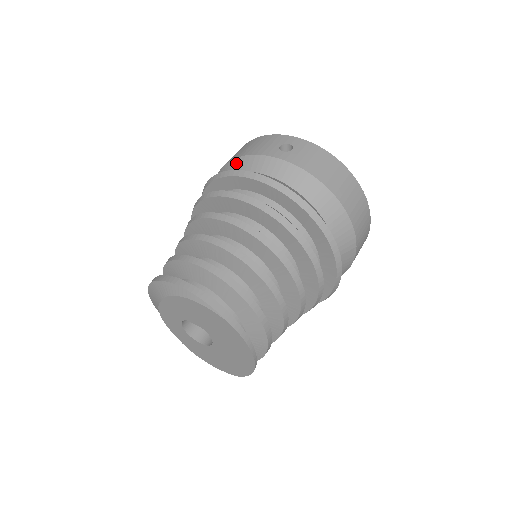
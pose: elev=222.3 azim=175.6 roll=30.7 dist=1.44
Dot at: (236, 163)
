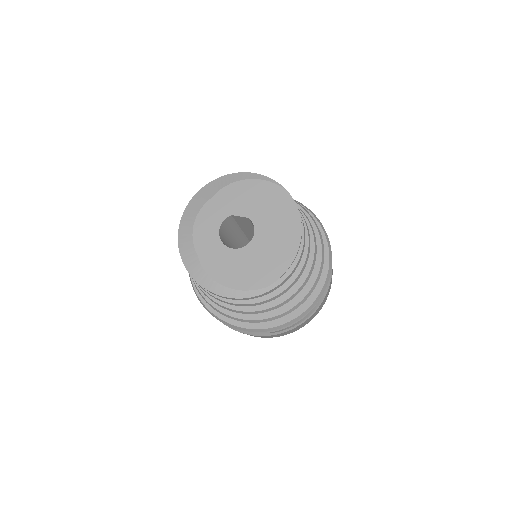
Dot at: occluded
